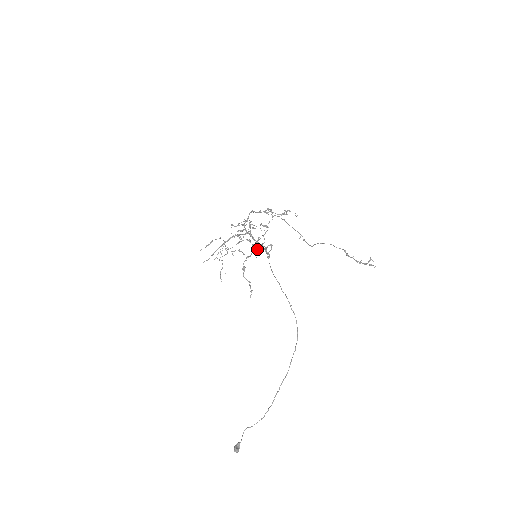
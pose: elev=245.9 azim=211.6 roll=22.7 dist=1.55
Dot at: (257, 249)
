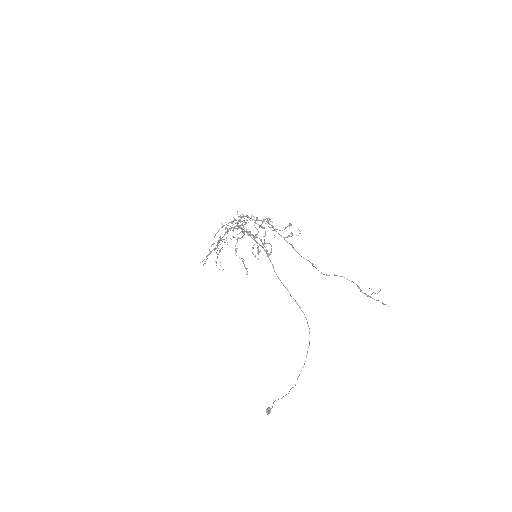
Dot at: (258, 254)
